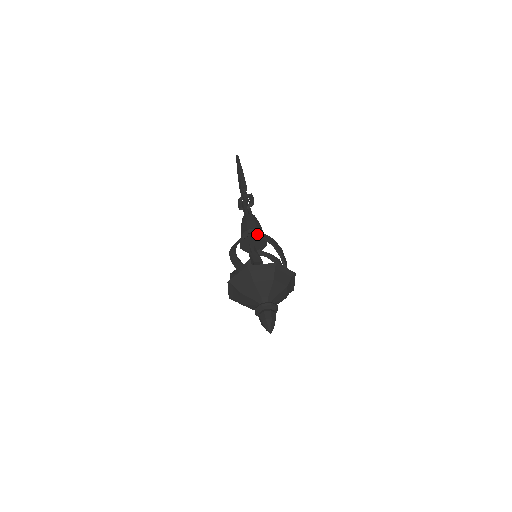
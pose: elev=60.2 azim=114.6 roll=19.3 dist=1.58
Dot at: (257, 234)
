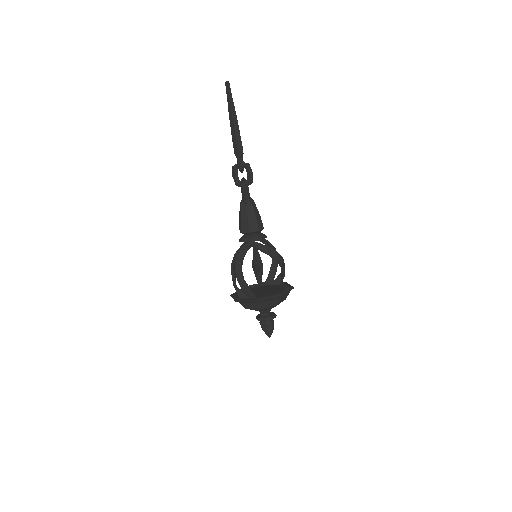
Dot at: (262, 250)
